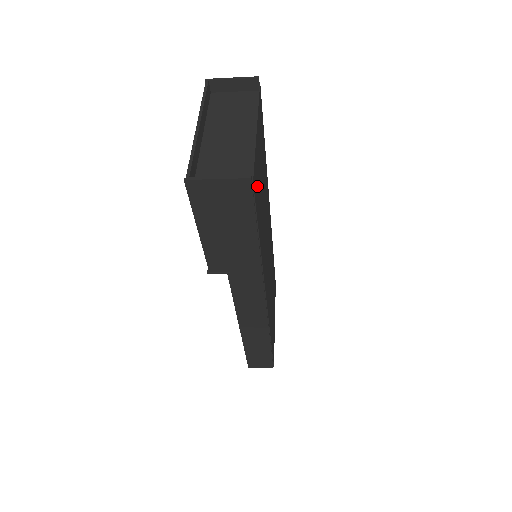
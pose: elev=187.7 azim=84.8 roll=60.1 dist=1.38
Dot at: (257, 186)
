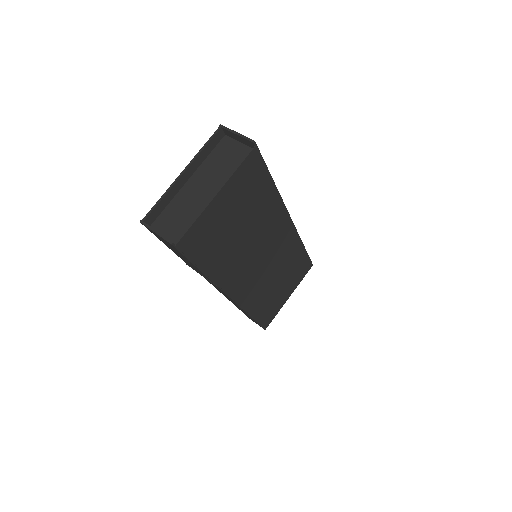
Dot at: (202, 238)
